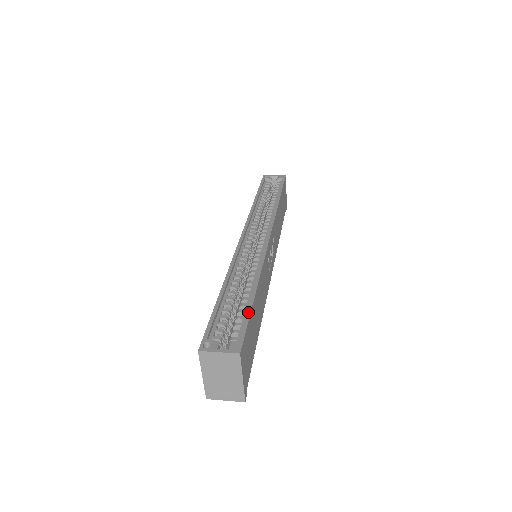
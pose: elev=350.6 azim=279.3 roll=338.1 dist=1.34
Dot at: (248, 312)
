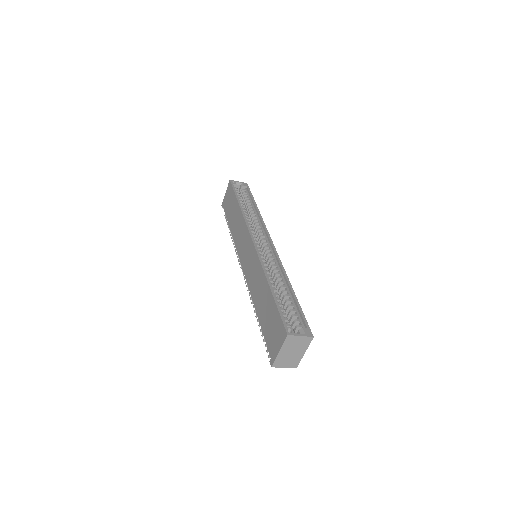
Dot at: (299, 307)
